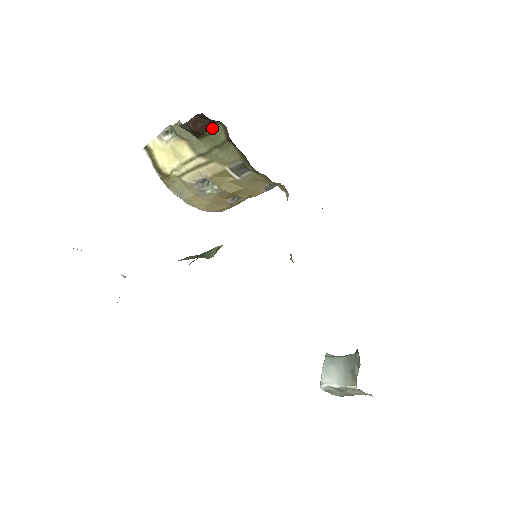
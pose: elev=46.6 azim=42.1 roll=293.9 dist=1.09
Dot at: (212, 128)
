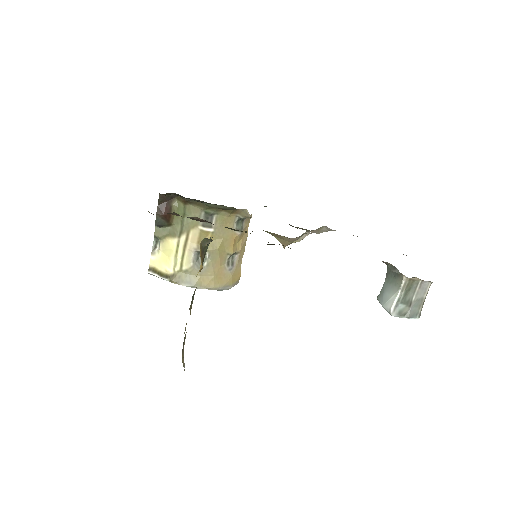
Dot at: (173, 207)
